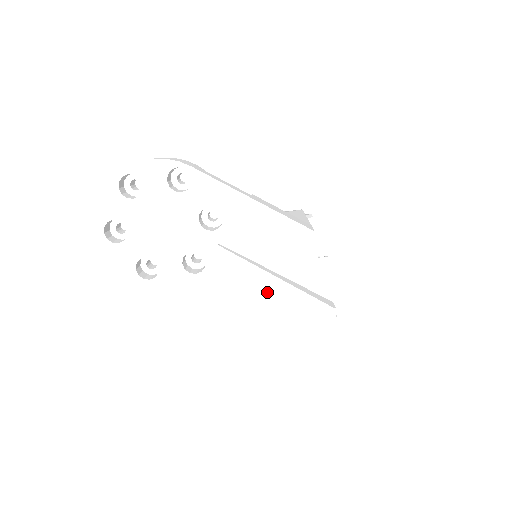
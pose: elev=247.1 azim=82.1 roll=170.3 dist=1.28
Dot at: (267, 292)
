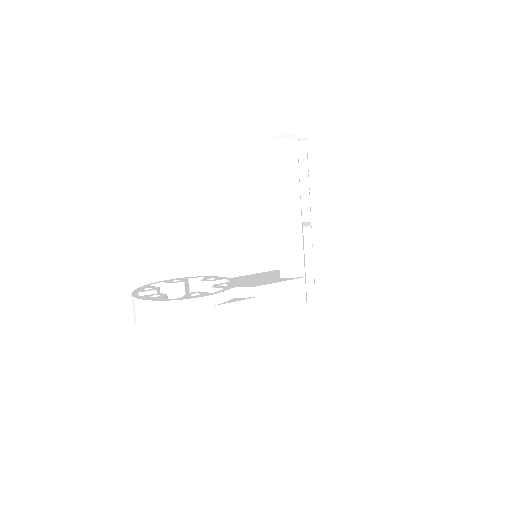
Dot at: occluded
